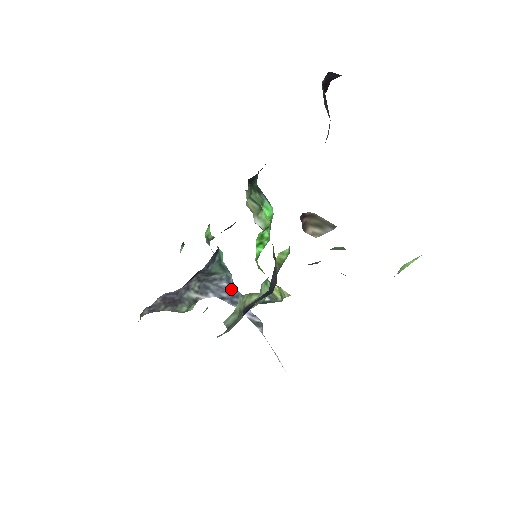
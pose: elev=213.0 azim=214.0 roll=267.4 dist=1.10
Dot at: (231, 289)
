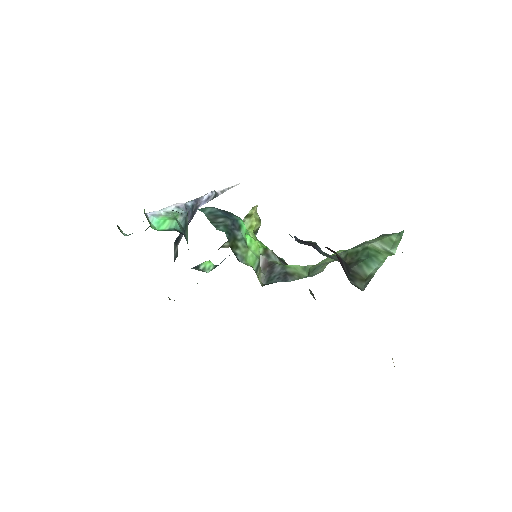
Dot at: (190, 215)
